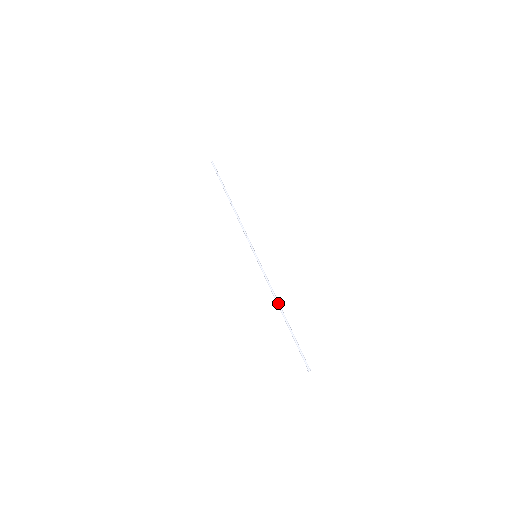
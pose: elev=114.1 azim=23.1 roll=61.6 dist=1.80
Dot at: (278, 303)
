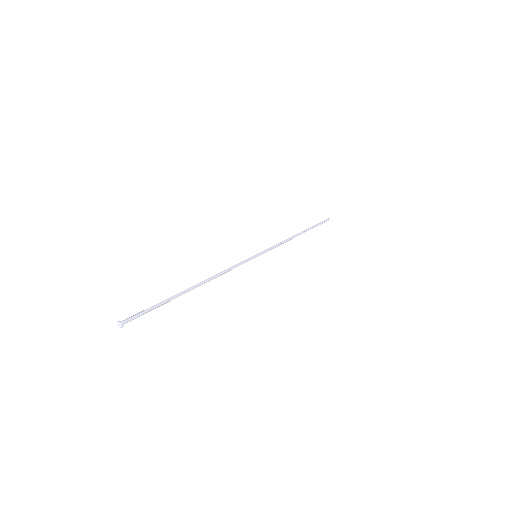
Dot at: (208, 278)
